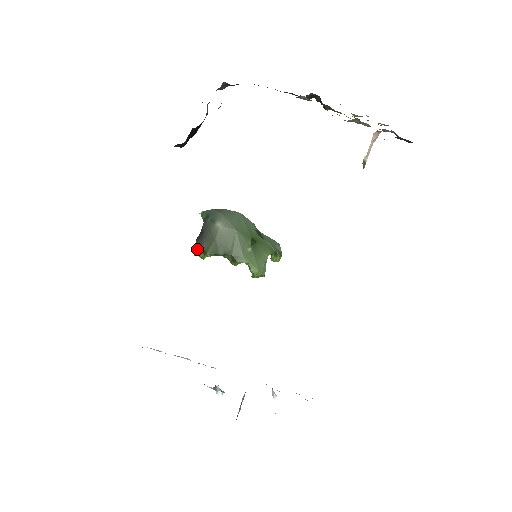
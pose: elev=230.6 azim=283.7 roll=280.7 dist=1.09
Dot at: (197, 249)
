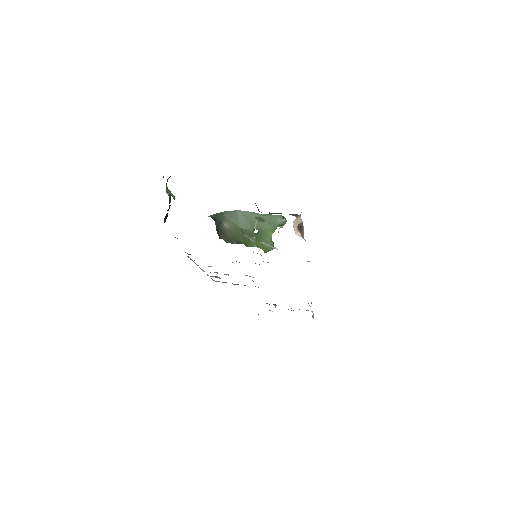
Dot at: (219, 238)
